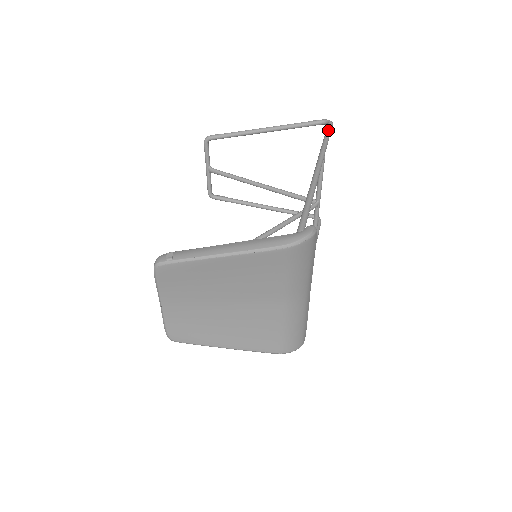
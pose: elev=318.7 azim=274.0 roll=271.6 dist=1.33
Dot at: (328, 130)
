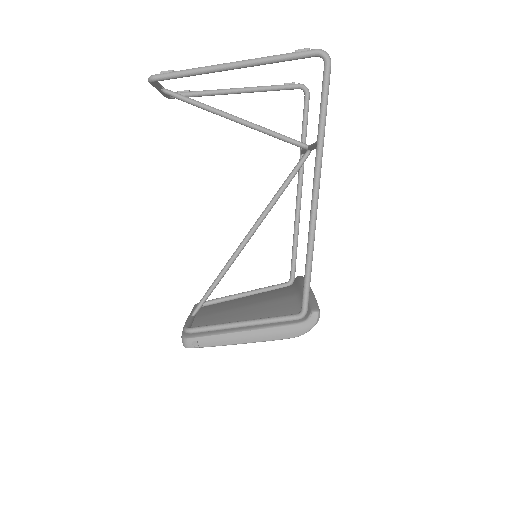
Dot at: (325, 92)
